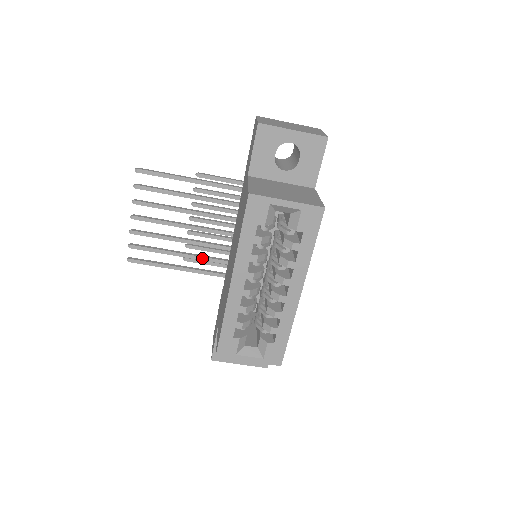
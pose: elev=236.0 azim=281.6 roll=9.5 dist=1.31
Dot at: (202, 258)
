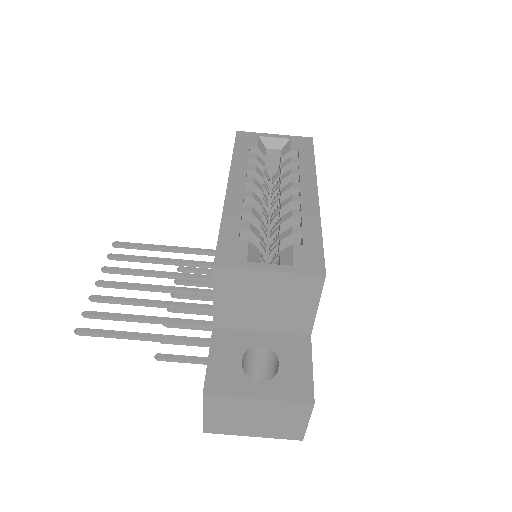
Dot at: (184, 321)
